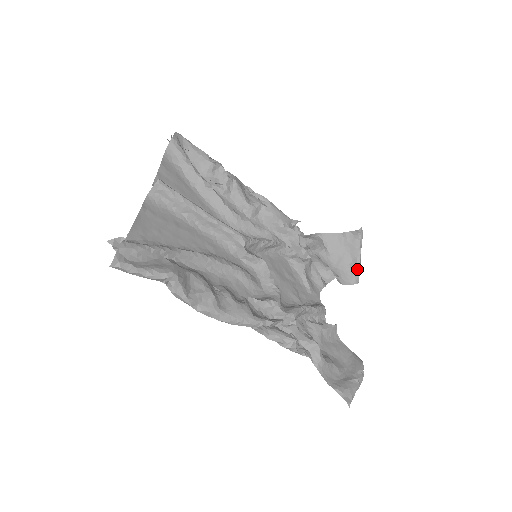
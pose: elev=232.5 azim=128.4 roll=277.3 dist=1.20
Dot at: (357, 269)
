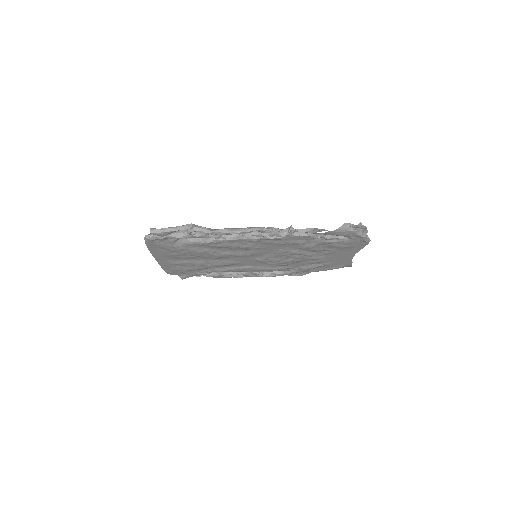
Dot at: occluded
